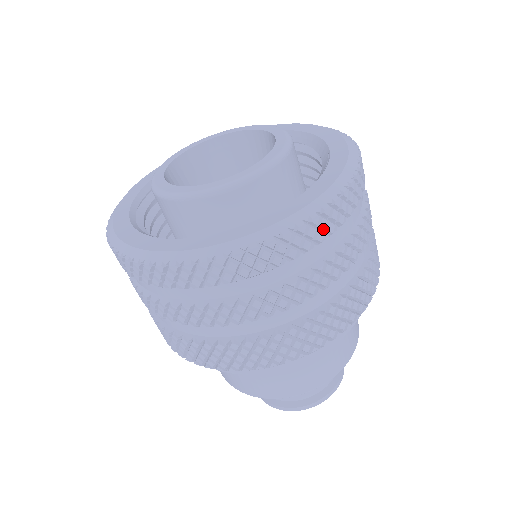
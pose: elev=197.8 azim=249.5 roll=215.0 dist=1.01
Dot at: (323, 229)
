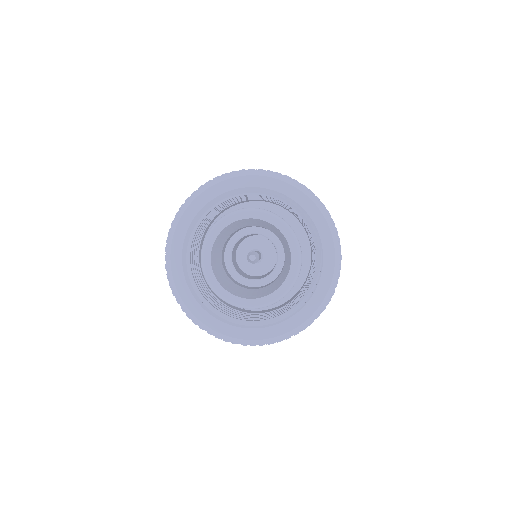
Dot at: occluded
